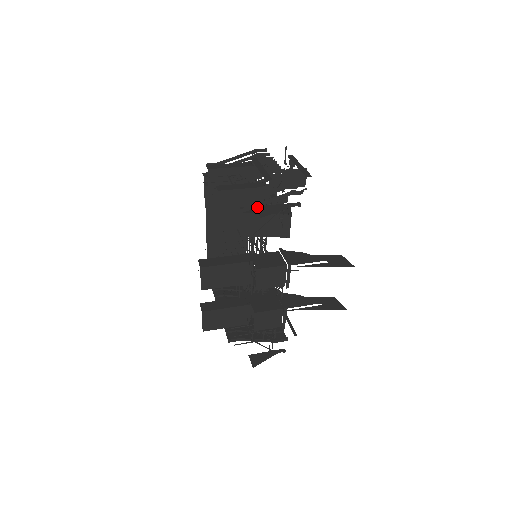
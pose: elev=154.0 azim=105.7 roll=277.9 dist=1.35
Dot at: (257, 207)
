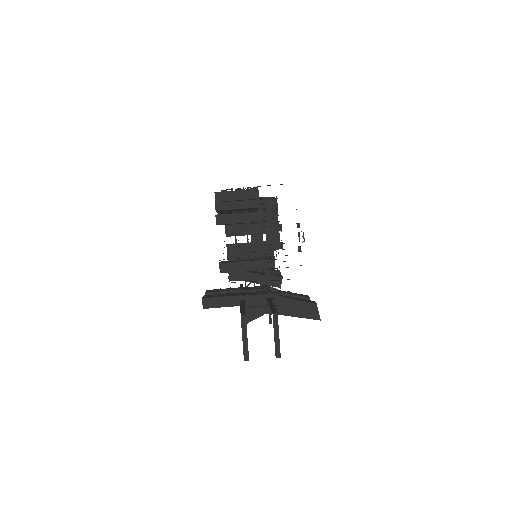
Dot at: (247, 310)
